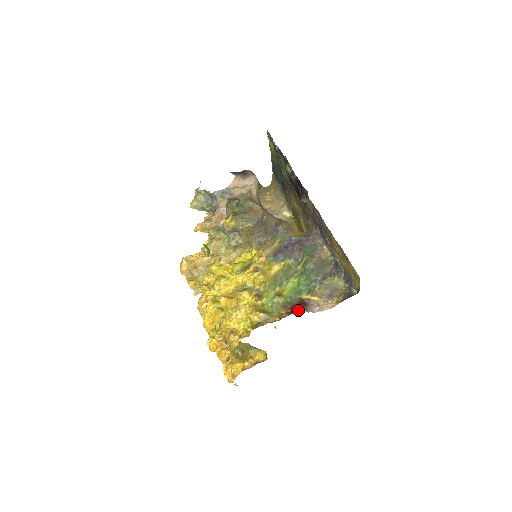
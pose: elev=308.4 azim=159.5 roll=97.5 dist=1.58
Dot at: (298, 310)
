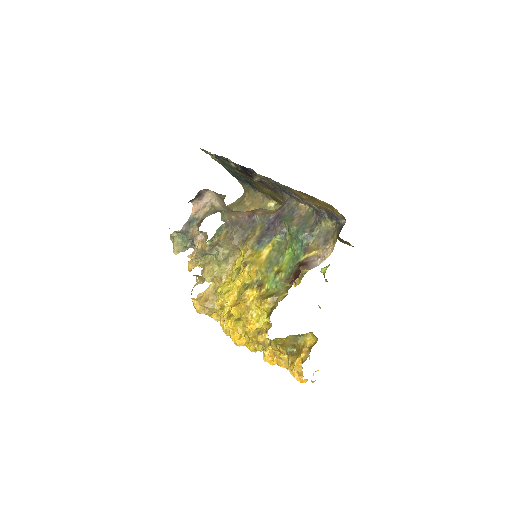
Dot at: (299, 273)
